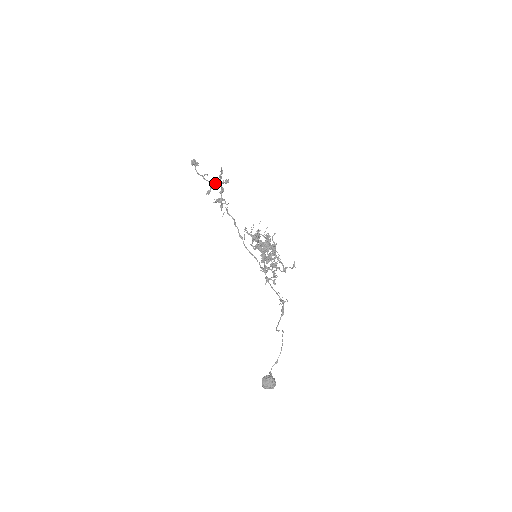
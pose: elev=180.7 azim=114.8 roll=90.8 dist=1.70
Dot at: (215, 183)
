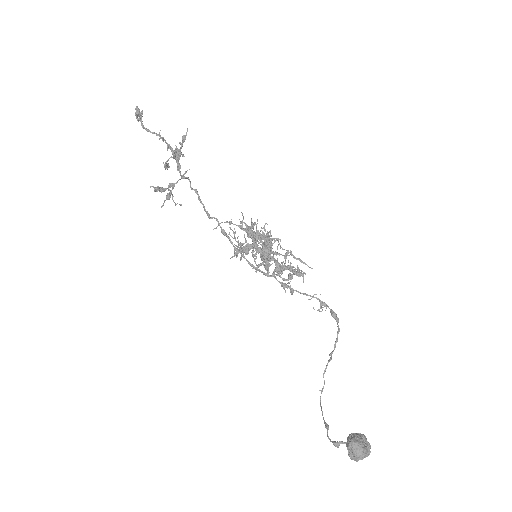
Dot at: occluded
